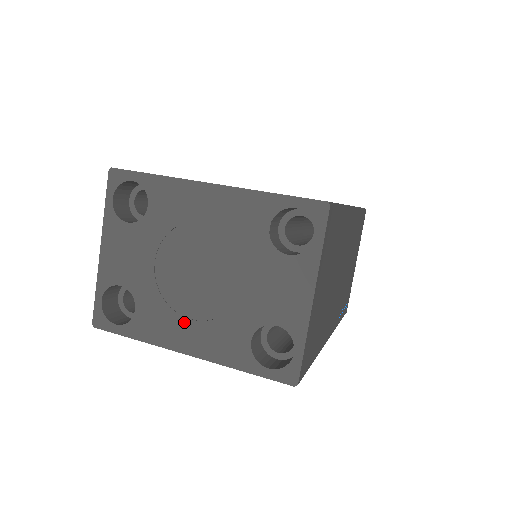
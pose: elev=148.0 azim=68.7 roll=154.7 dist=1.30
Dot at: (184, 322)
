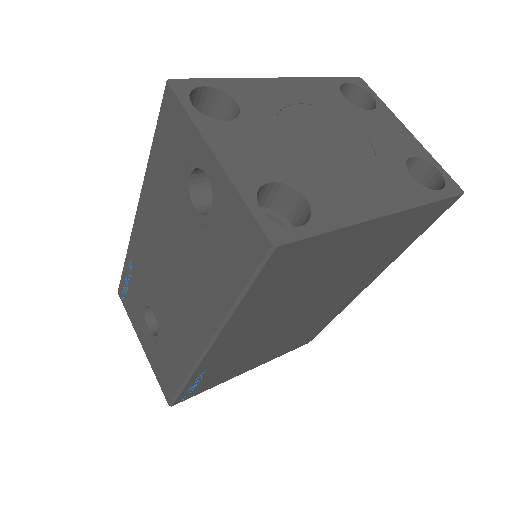
Dot at: (357, 187)
